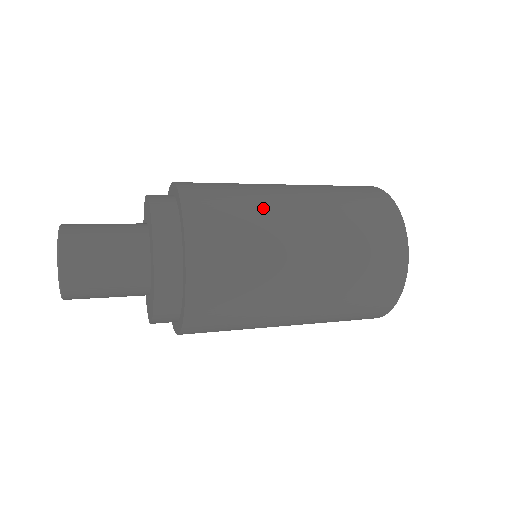
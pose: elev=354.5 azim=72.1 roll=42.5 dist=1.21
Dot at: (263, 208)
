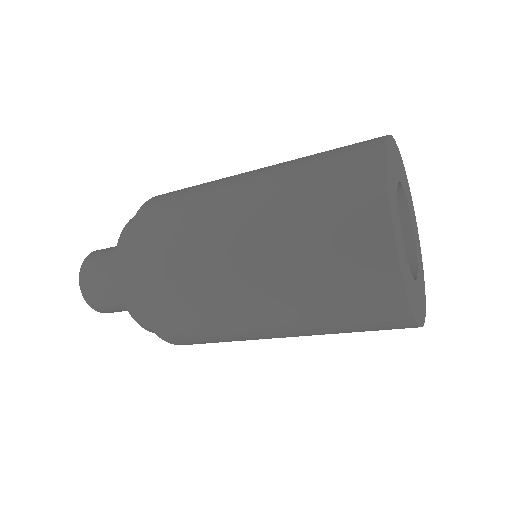
Dot at: (202, 207)
